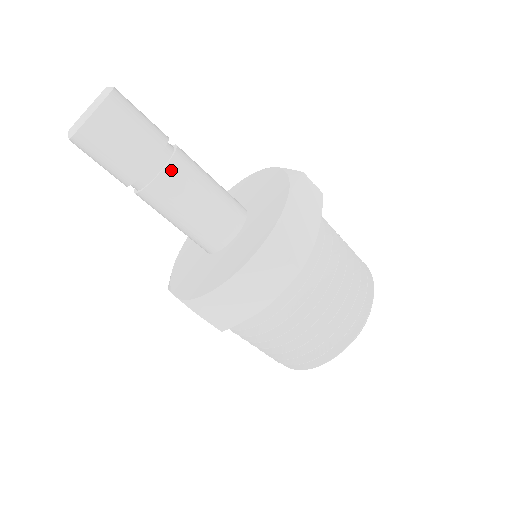
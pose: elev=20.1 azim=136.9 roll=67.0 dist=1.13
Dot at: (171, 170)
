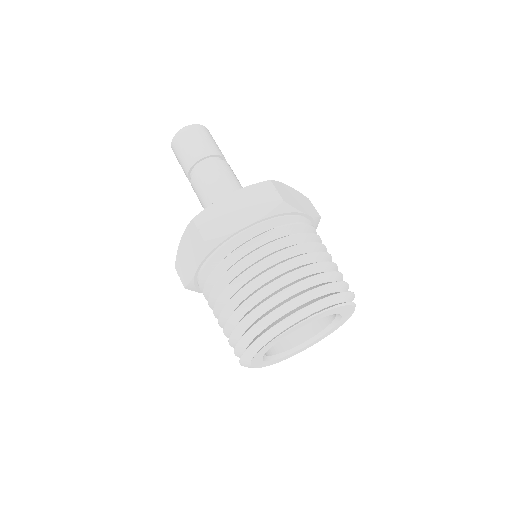
Dot at: (200, 171)
